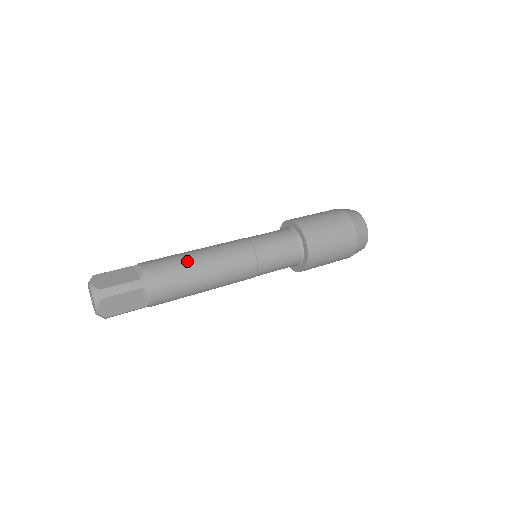
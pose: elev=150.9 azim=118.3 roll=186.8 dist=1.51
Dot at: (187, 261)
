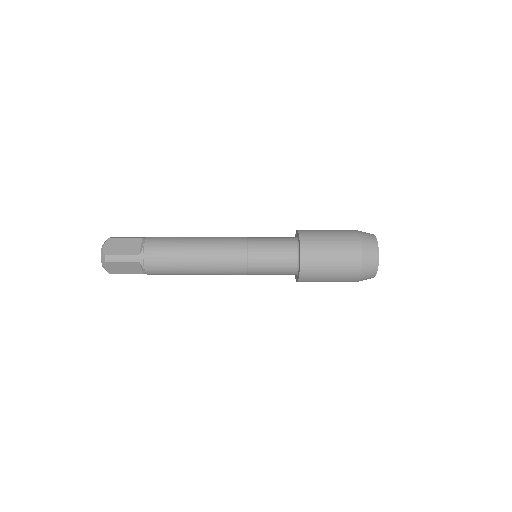
Dot at: occluded
